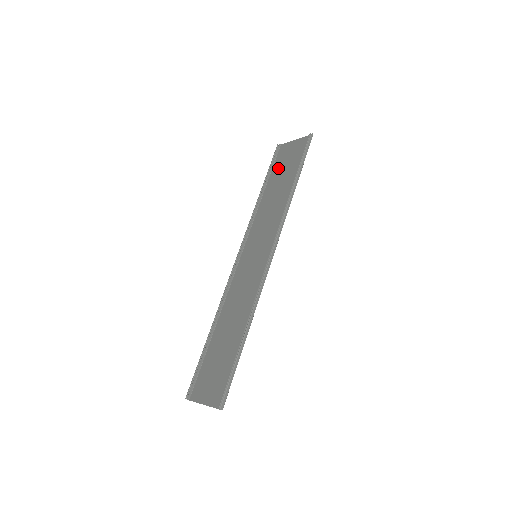
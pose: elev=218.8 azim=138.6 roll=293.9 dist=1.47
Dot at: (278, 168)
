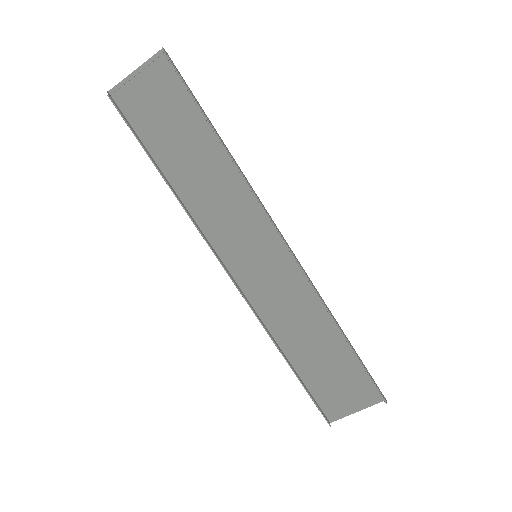
Dot at: (151, 130)
